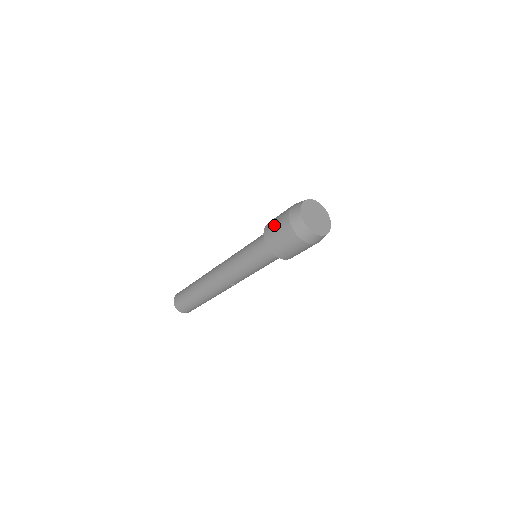
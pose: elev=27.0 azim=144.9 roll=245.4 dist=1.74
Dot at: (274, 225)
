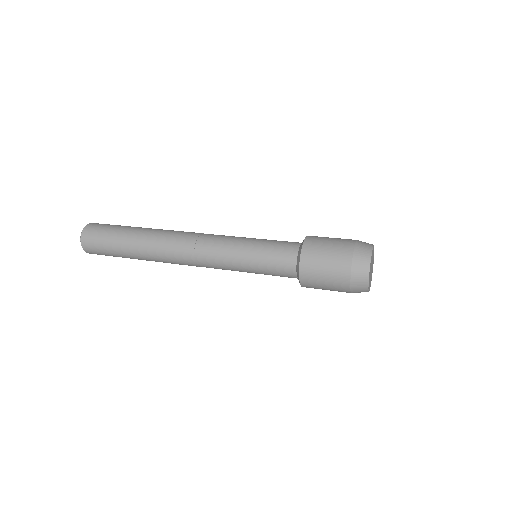
Dot at: (324, 251)
